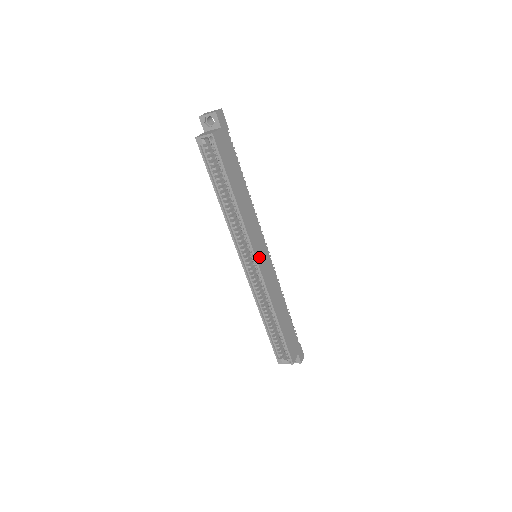
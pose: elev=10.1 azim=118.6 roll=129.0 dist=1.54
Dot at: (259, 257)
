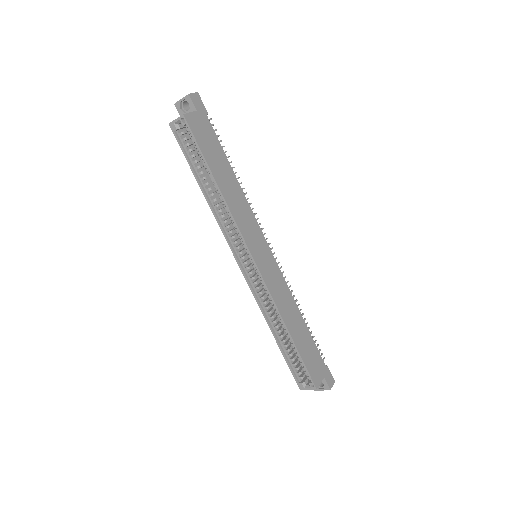
Dot at: (257, 255)
